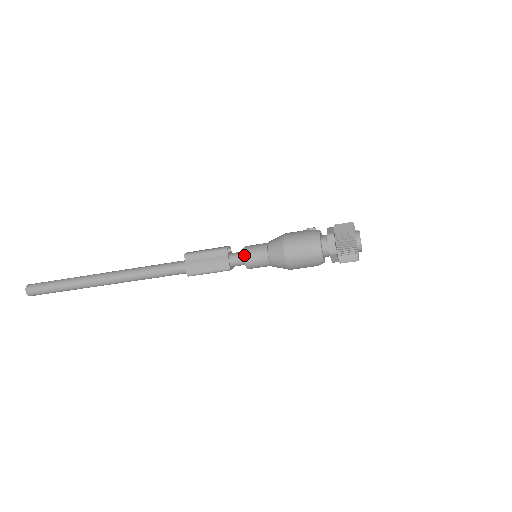
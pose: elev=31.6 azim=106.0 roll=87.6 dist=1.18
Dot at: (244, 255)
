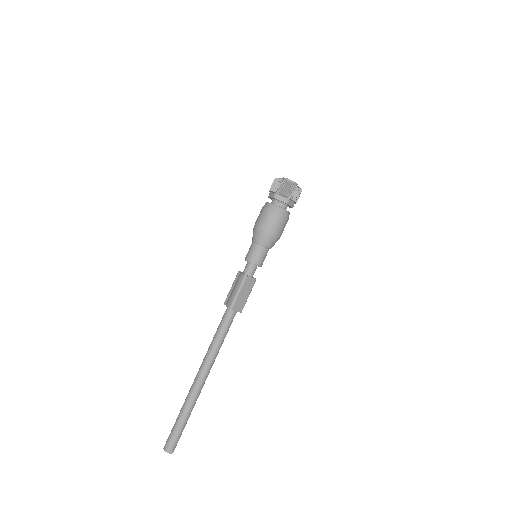
Dot at: (245, 259)
